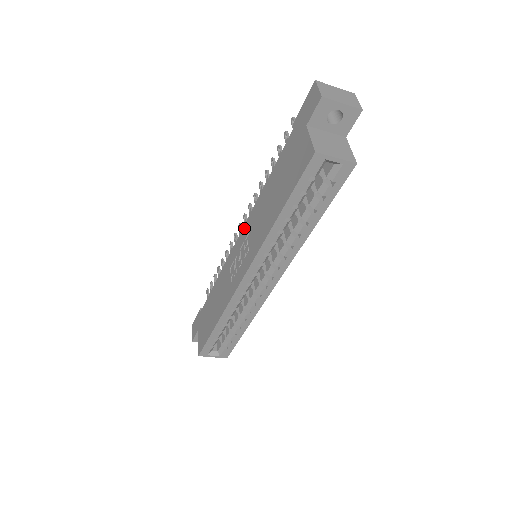
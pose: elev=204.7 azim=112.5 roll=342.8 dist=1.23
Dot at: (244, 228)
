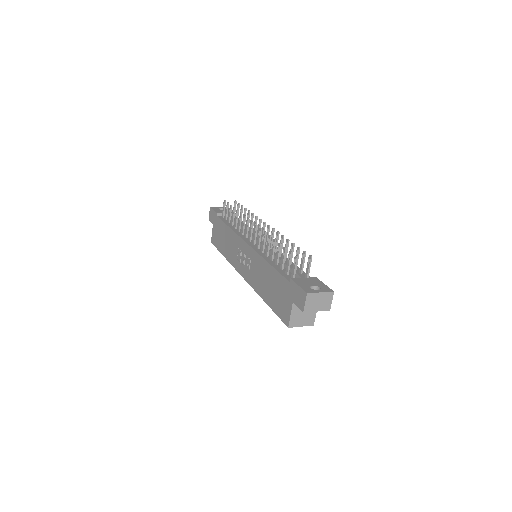
Dot at: (251, 250)
